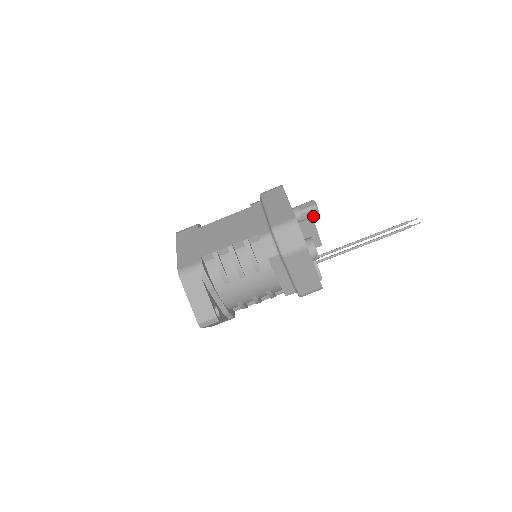
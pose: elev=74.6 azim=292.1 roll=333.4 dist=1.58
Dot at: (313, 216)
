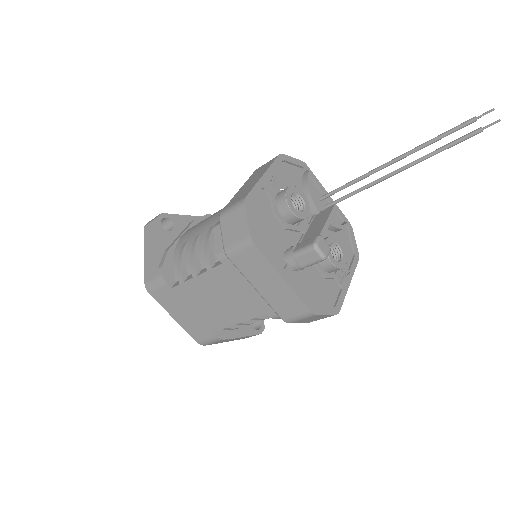
Dot at: occluded
